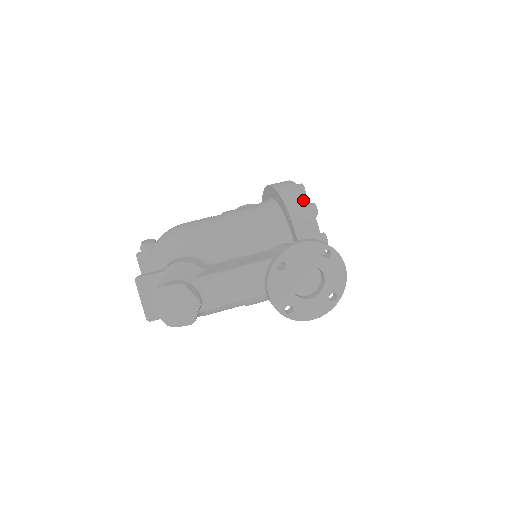
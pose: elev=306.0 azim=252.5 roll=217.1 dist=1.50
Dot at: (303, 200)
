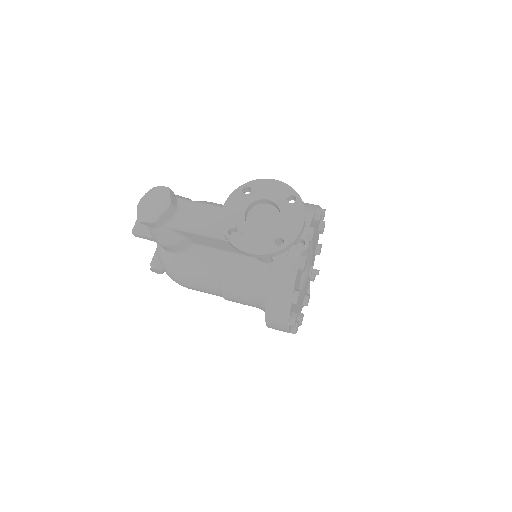
Dot at: (313, 205)
